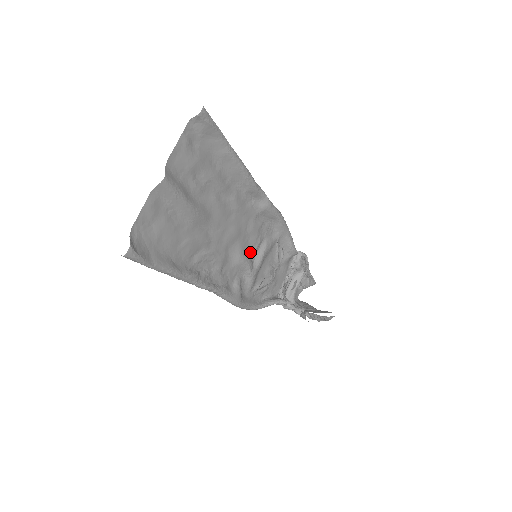
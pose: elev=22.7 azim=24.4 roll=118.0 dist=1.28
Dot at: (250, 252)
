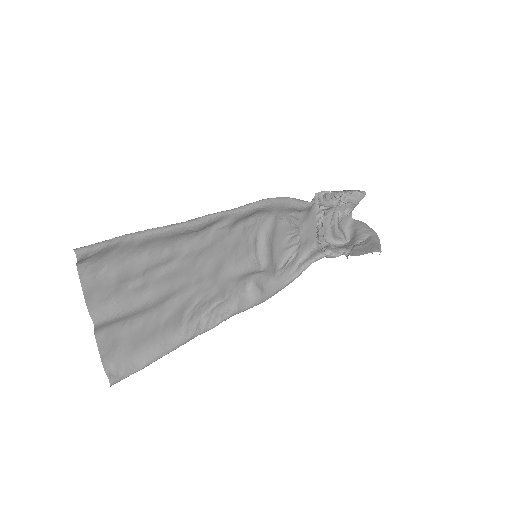
Dot at: (248, 256)
